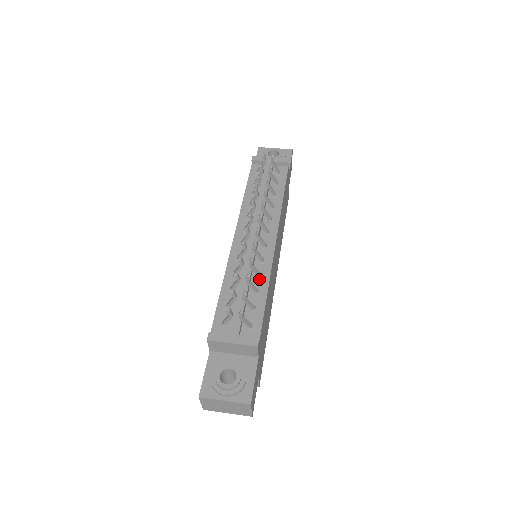
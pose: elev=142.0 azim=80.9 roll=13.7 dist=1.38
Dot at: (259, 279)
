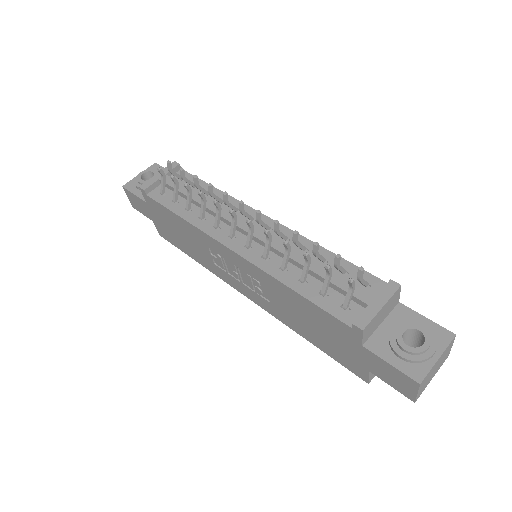
Dot at: (308, 251)
